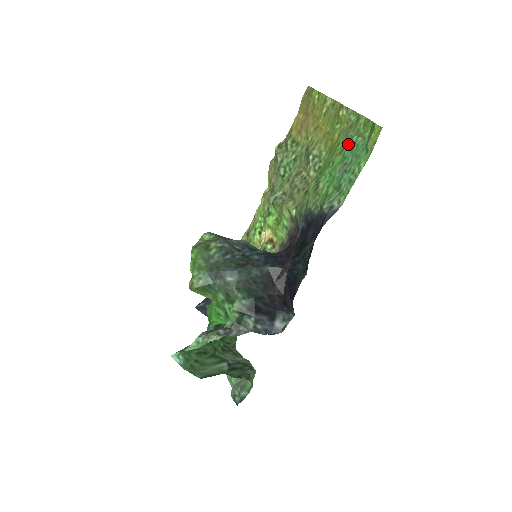
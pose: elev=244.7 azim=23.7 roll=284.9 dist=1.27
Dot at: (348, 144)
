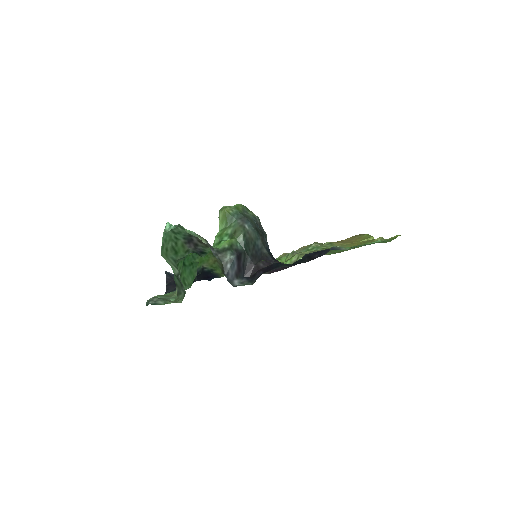
Dot at: occluded
